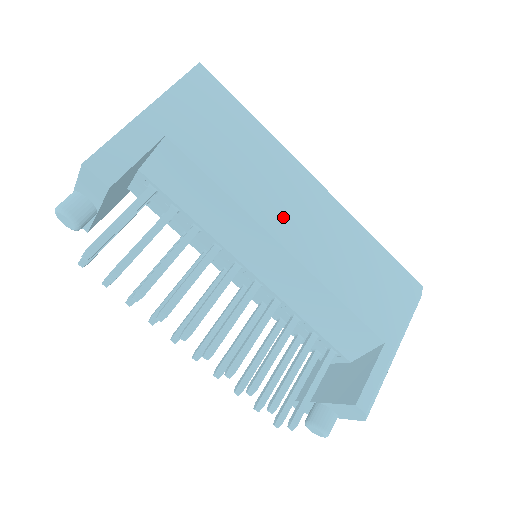
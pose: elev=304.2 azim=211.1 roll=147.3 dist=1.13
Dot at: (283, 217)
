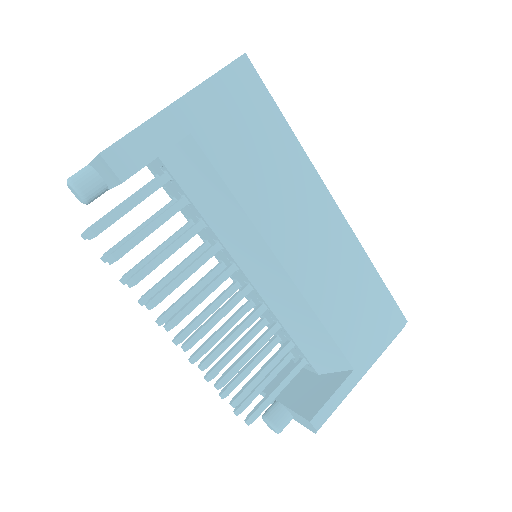
Dot at: (290, 235)
